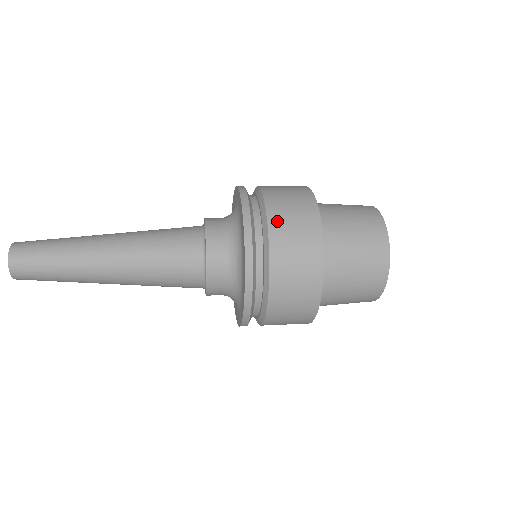
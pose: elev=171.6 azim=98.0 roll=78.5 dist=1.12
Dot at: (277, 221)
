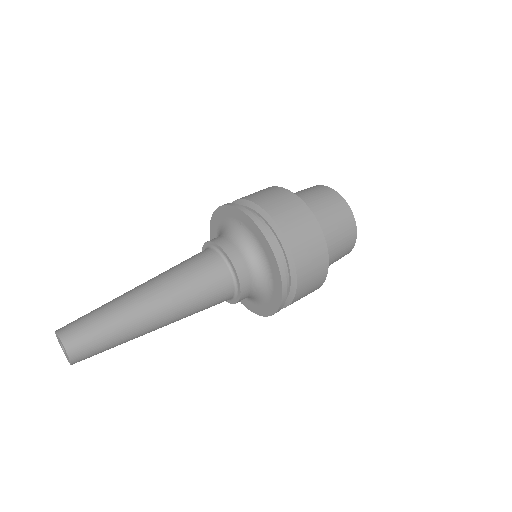
Dot at: (300, 256)
